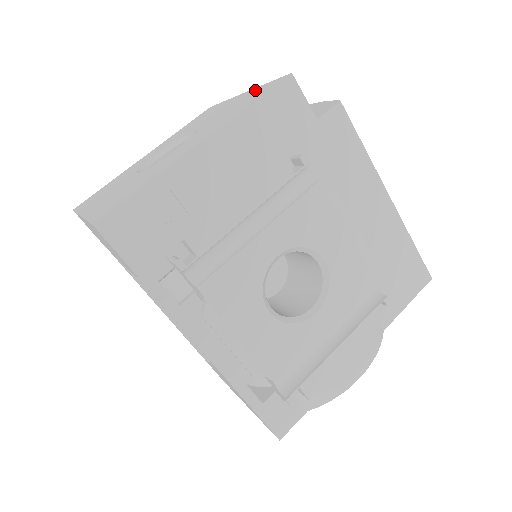
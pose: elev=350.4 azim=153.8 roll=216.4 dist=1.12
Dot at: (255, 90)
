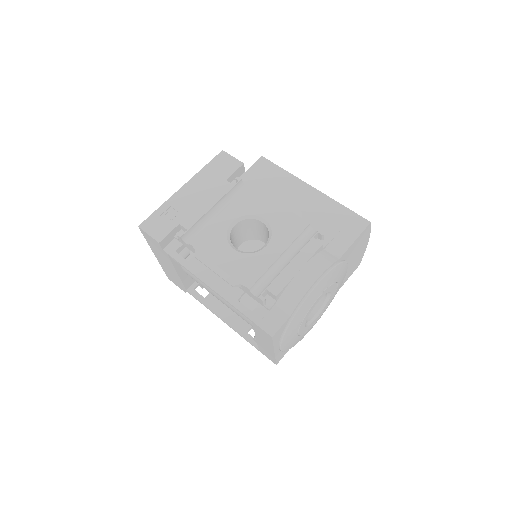
Dot at: occluded
